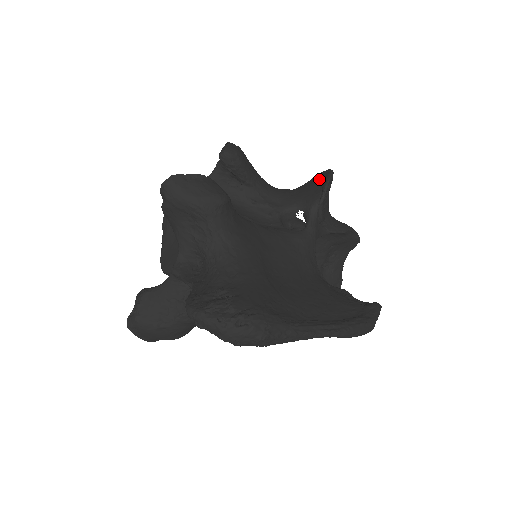
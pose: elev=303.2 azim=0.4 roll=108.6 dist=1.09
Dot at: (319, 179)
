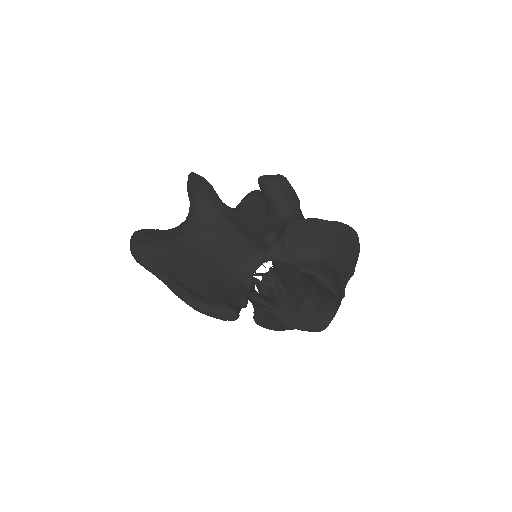
Dot at: occluded
